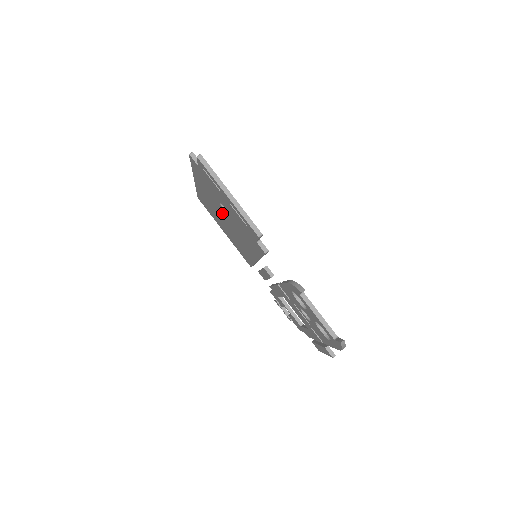
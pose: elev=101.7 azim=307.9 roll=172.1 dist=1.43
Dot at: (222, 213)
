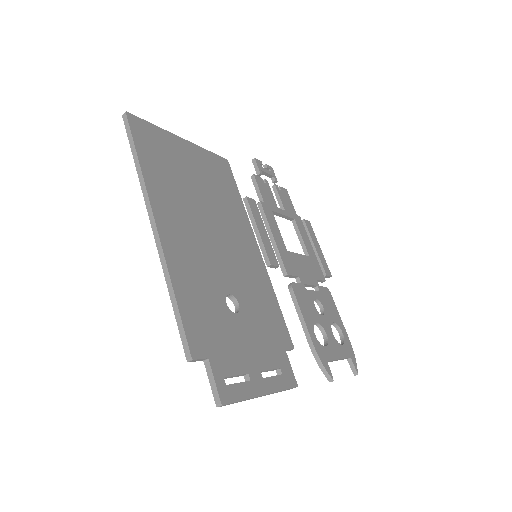
Dot at: occluded
